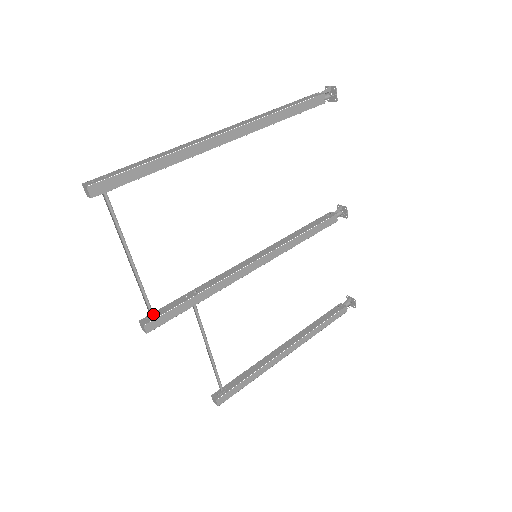
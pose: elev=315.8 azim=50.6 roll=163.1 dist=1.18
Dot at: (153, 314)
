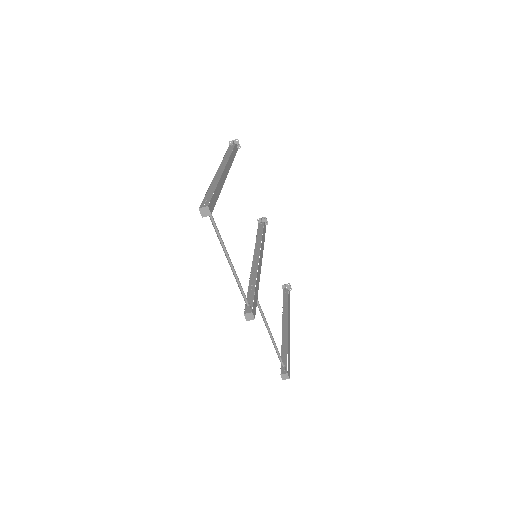
Dot at: (248, 305)
